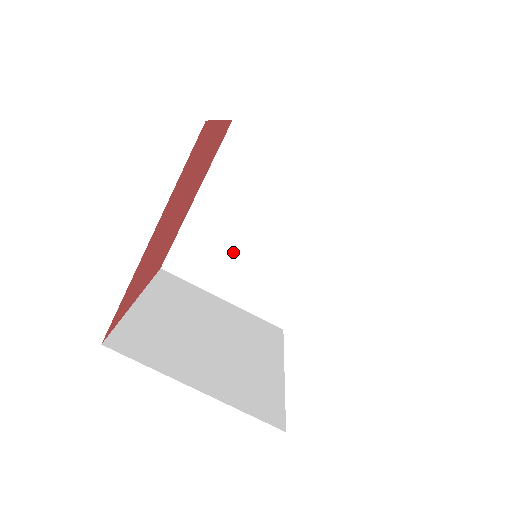
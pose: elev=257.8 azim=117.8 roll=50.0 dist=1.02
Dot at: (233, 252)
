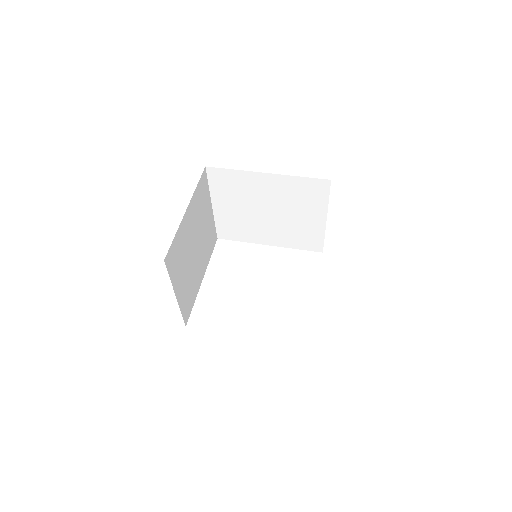
Dot at: (246, 203)
